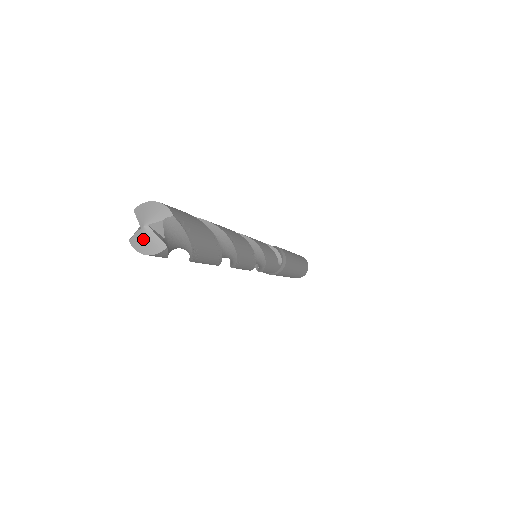
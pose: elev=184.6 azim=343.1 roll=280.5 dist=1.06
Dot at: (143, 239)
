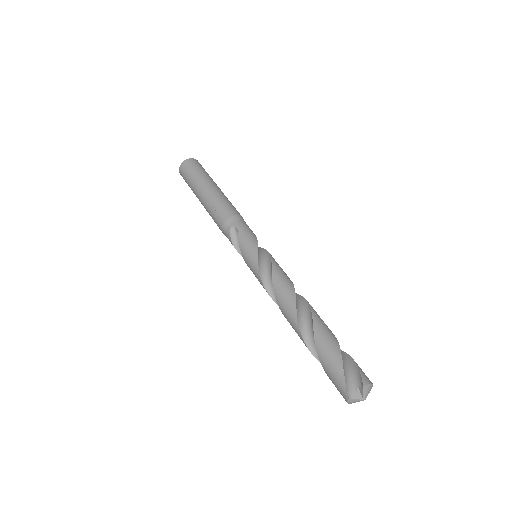
Dot at: occluded
